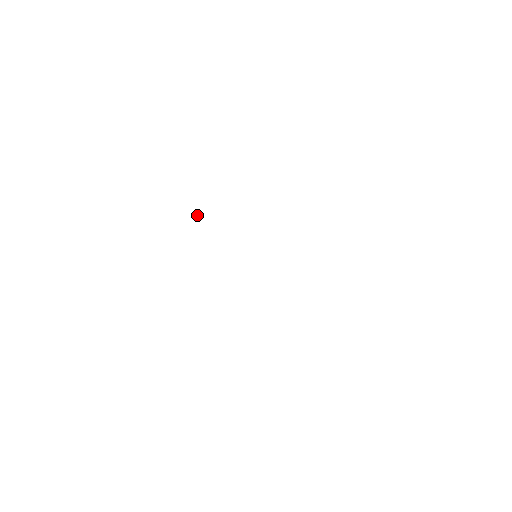
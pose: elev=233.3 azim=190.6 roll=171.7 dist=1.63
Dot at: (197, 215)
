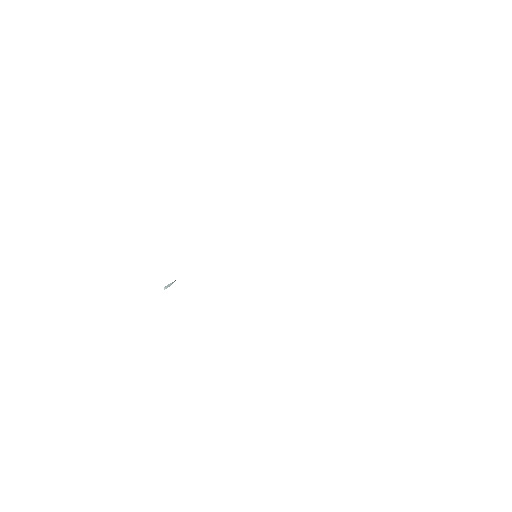
Dot at: (169, 286)
